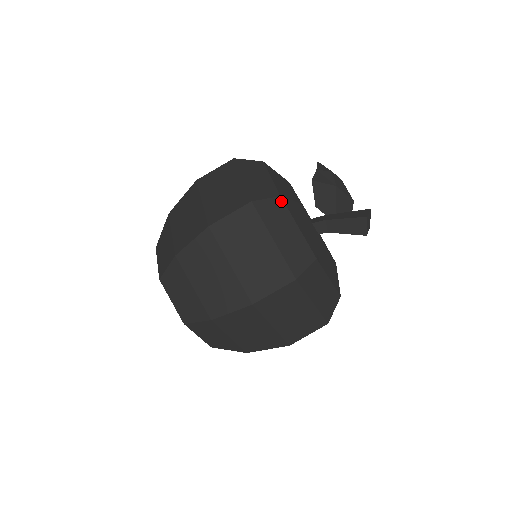
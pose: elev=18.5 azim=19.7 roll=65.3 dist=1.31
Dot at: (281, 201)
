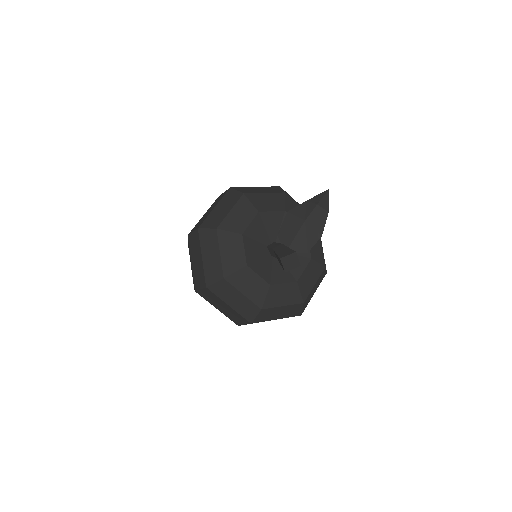
Dot at: (215, 232)
